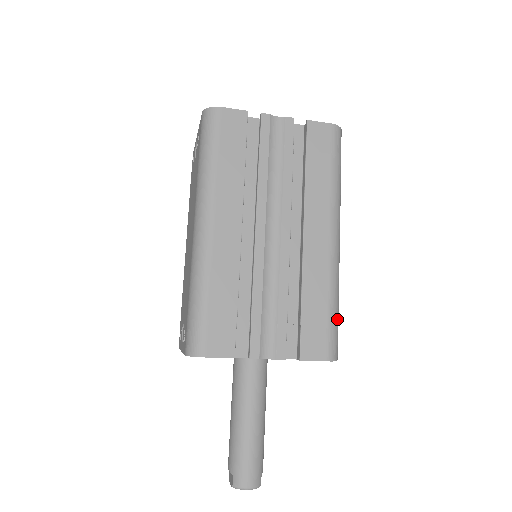
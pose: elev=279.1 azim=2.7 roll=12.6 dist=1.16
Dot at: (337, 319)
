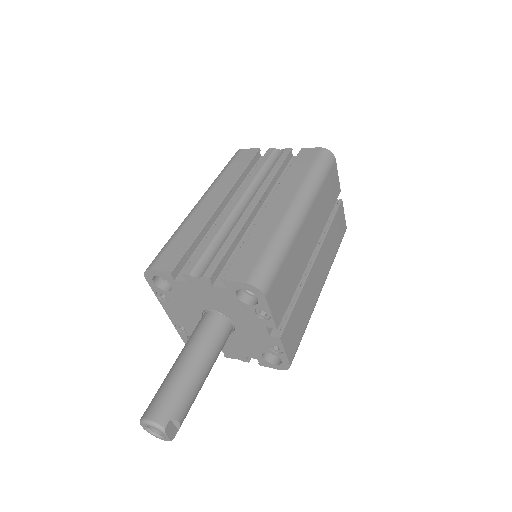
Dot at: (274, 259)
